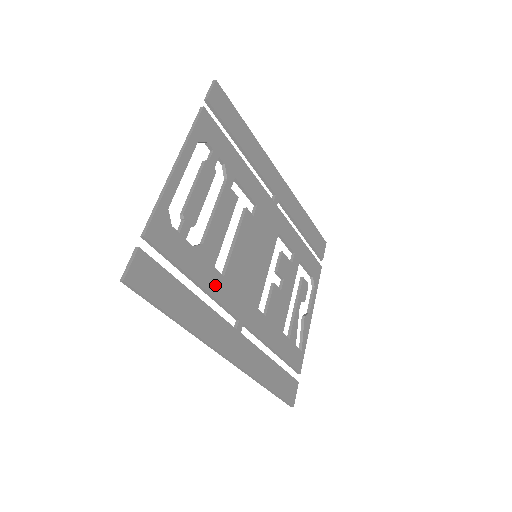
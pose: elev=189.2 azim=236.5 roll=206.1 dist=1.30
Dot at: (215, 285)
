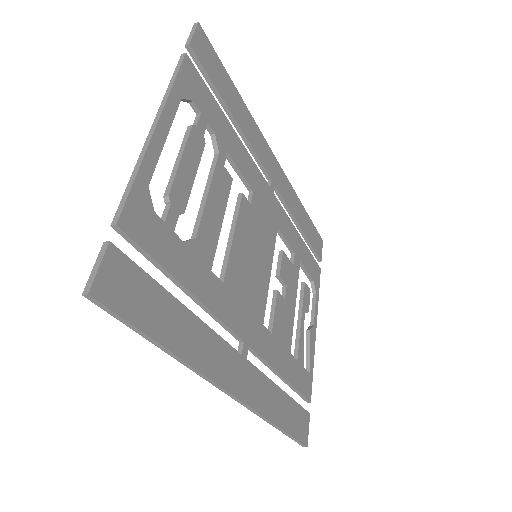
Dot at: (213, 296)
